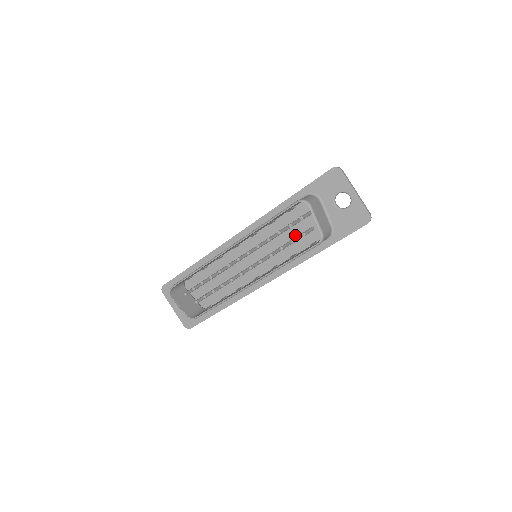
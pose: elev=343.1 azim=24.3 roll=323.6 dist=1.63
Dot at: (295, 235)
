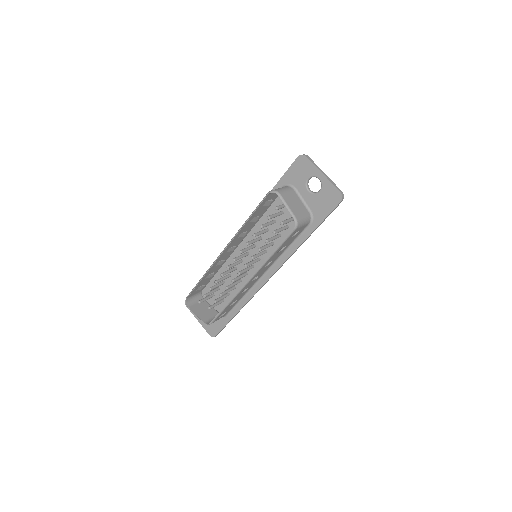
Dot at: occluded
